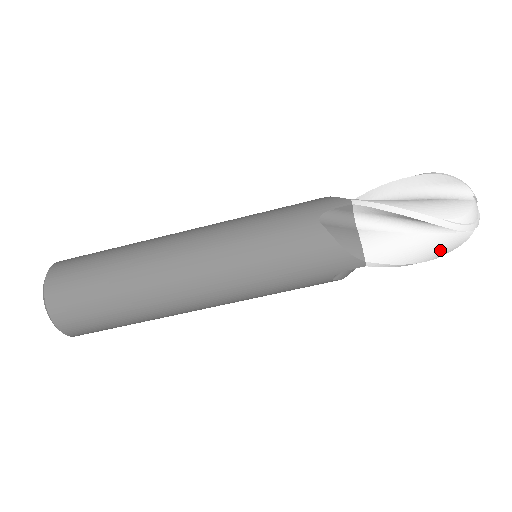
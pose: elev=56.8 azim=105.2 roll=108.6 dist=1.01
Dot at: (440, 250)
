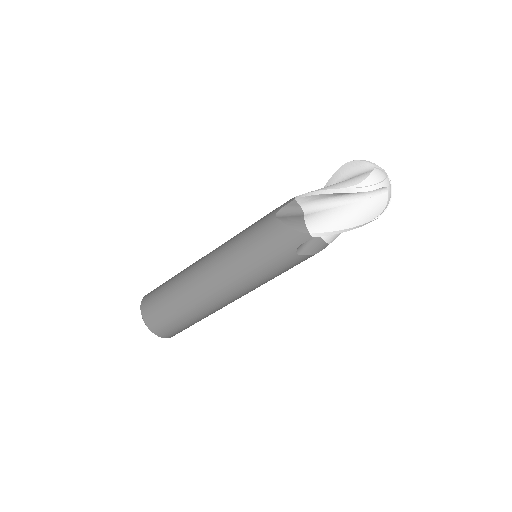
Dot at: (368, 213)
